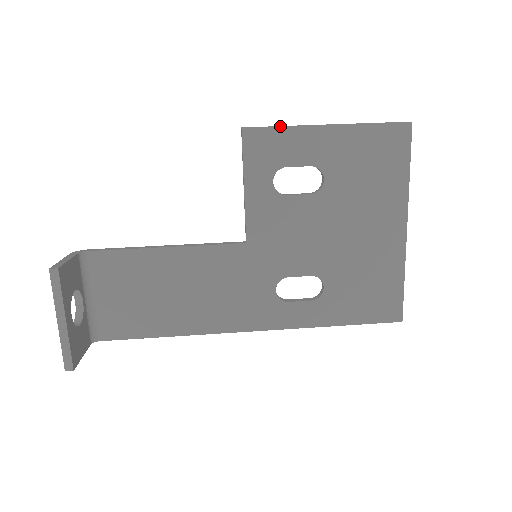
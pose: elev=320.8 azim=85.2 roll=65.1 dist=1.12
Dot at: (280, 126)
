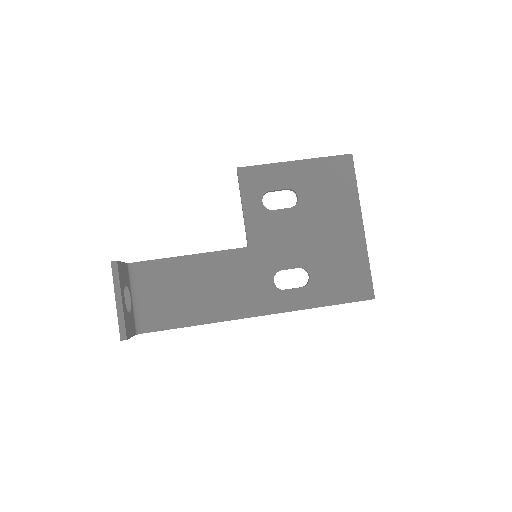
Dot at: (263, 164)
